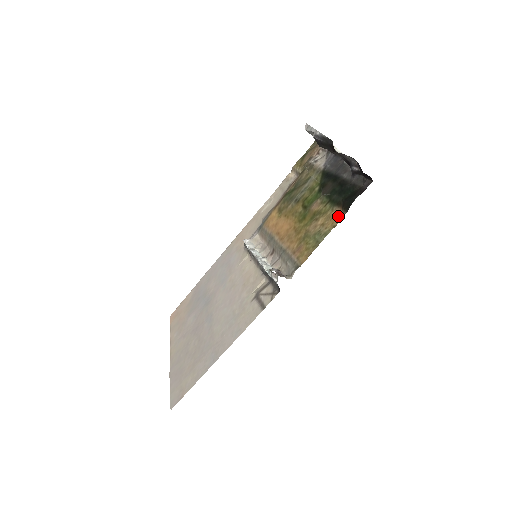
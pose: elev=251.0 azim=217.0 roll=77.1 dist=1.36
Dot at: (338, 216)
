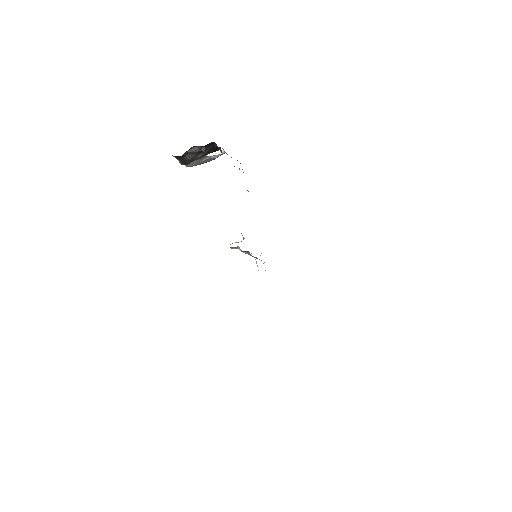
Dot at: occluded
